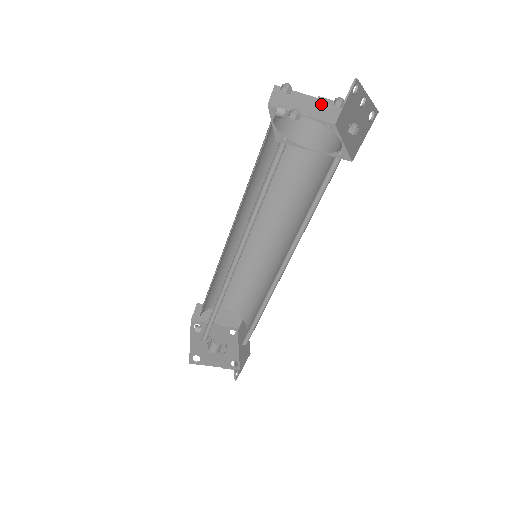
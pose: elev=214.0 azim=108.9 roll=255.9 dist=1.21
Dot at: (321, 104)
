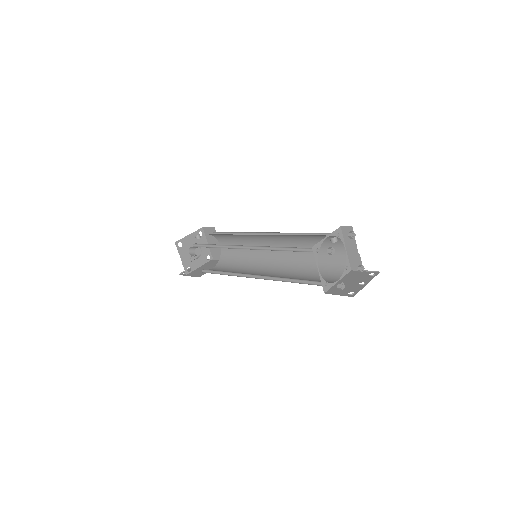
Dot at: (357, 257)
